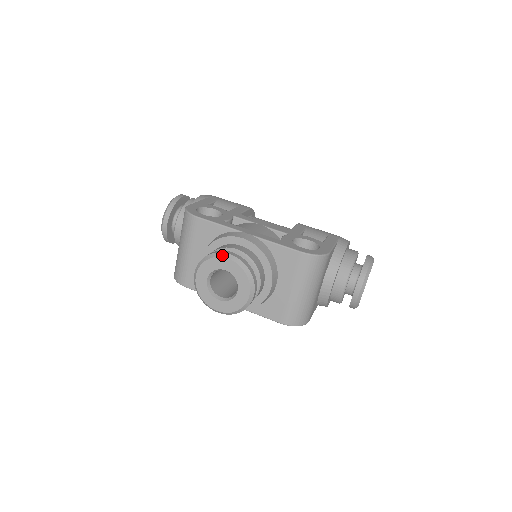
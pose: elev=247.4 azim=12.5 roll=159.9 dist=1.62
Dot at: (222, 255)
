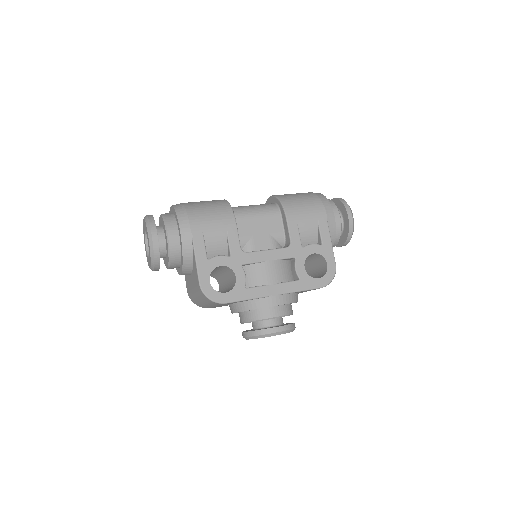
Dot at: (272, 335)
